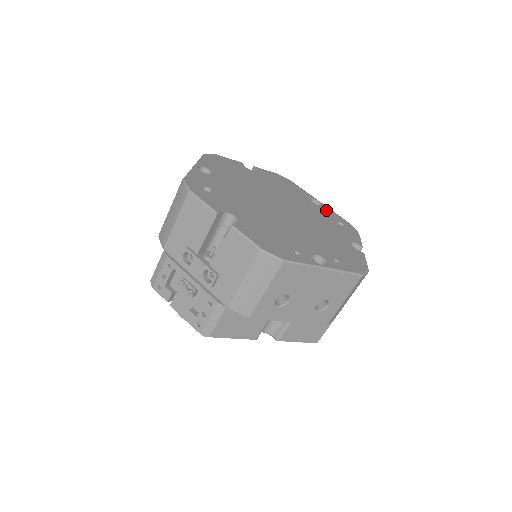
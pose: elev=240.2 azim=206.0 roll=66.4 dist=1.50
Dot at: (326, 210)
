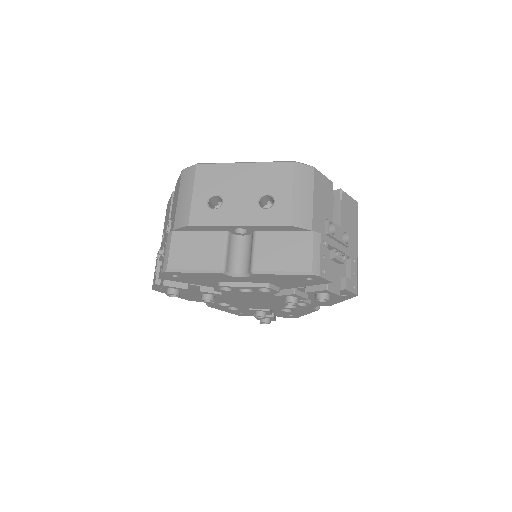
Dot at: occluded
